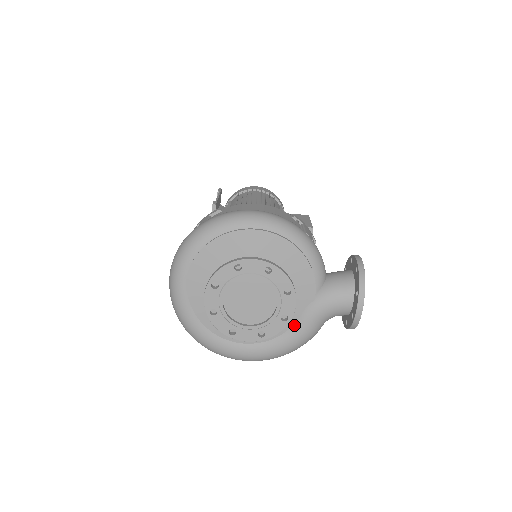
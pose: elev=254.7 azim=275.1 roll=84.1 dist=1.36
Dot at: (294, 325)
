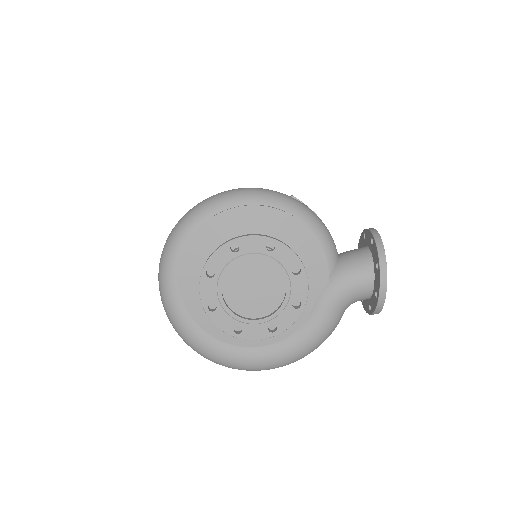
Dot at: (309, 317)
